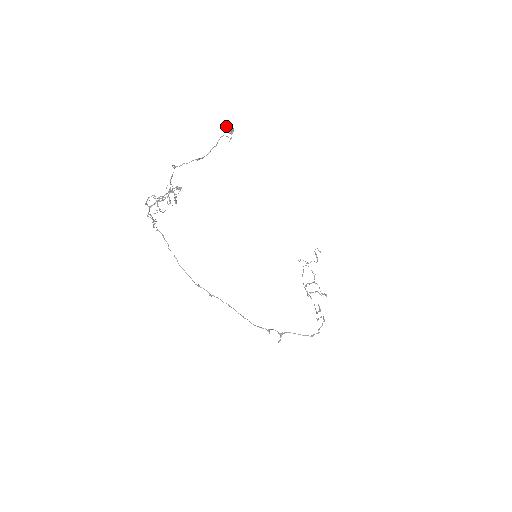
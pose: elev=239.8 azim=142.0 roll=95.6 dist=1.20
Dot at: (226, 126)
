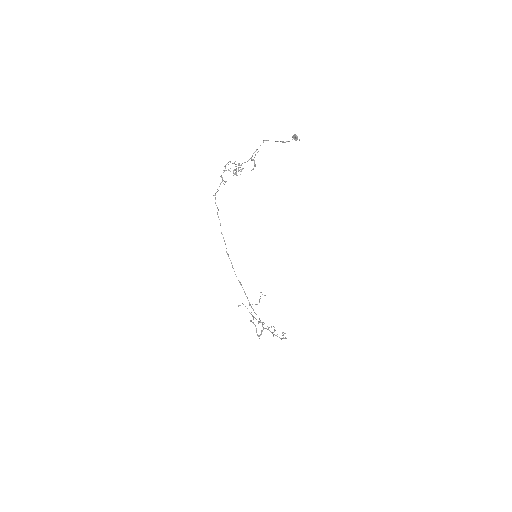
Dot at: occluded
